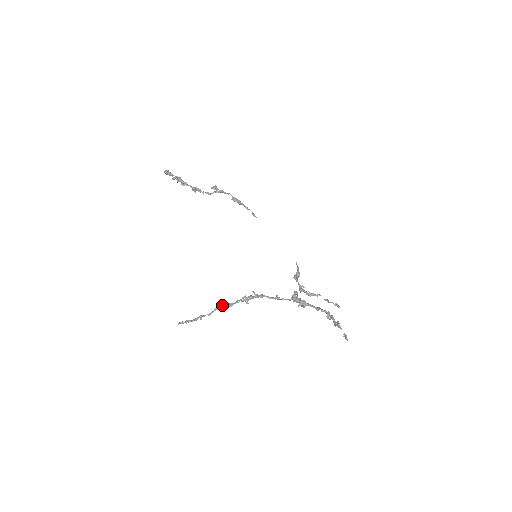
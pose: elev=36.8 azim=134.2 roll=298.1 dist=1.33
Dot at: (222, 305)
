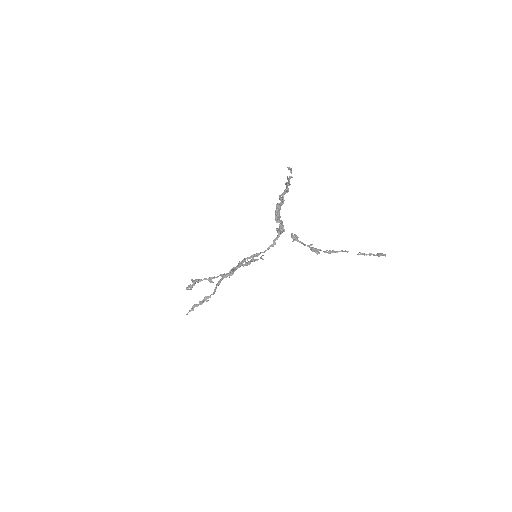
Dot at: (220, 279)
